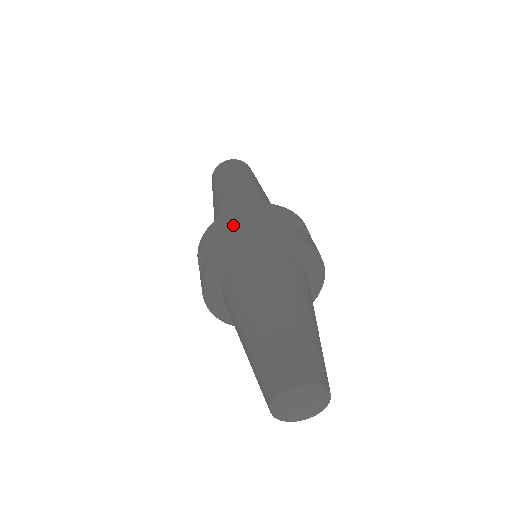
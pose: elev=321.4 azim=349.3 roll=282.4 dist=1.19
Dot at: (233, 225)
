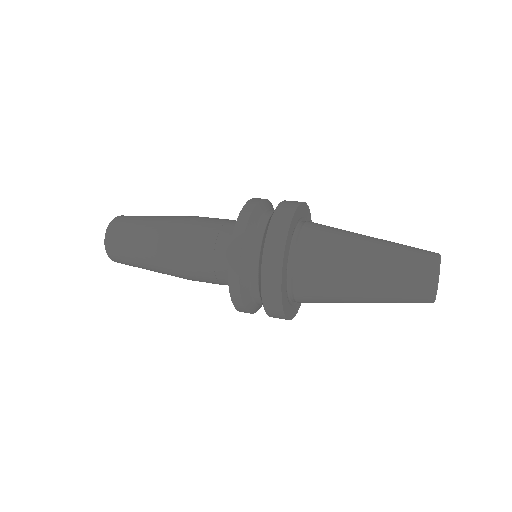
Dot at: (271, 206)
